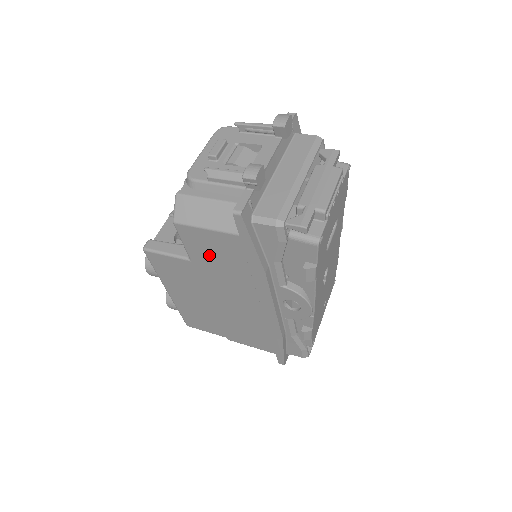
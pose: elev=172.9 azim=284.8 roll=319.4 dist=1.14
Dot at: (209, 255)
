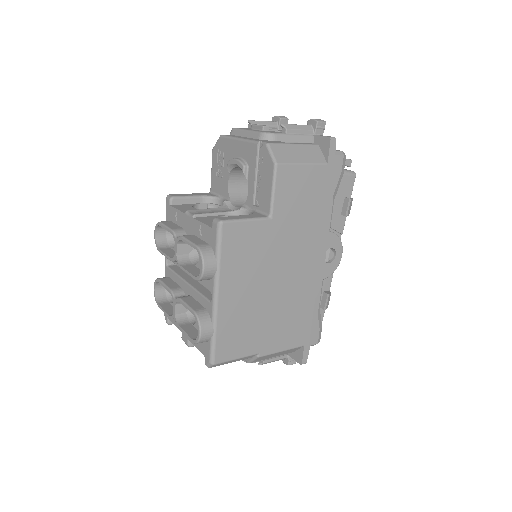
Dot at: (293, 201)
